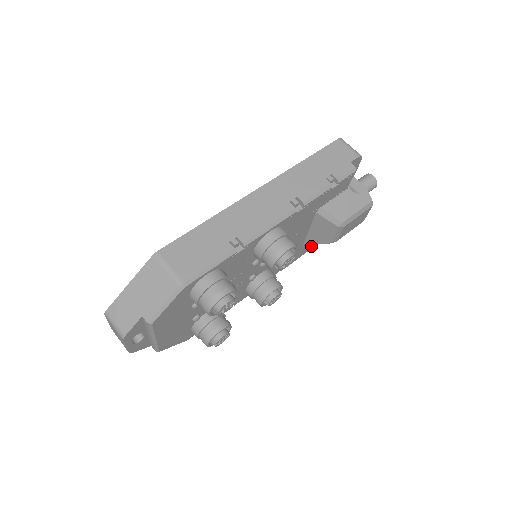
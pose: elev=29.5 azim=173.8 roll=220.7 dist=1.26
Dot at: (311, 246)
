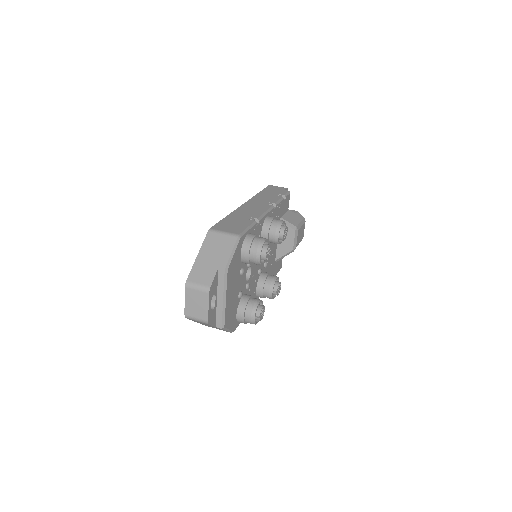
Dot at: (277, 269)
